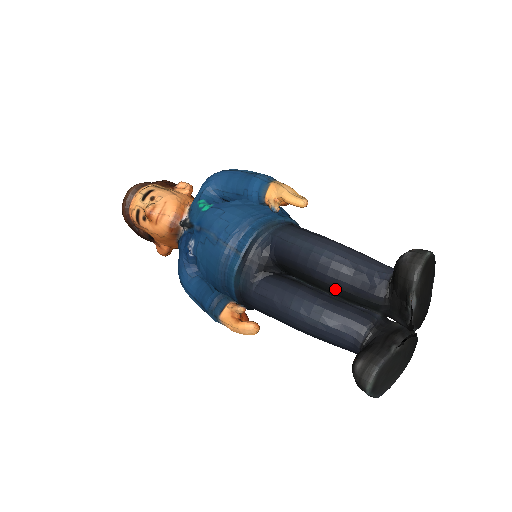
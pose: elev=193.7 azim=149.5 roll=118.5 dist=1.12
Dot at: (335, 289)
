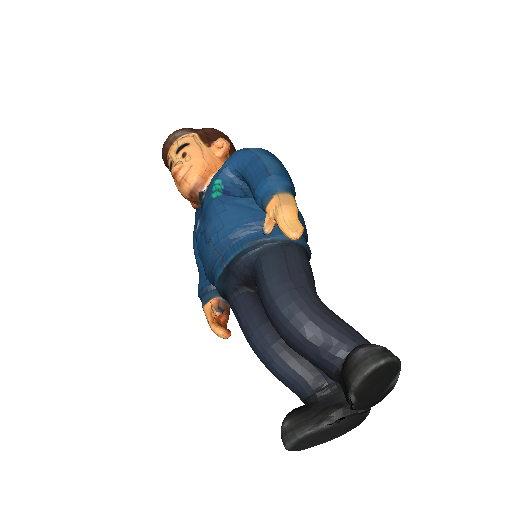
Dot at: (288, 345)
